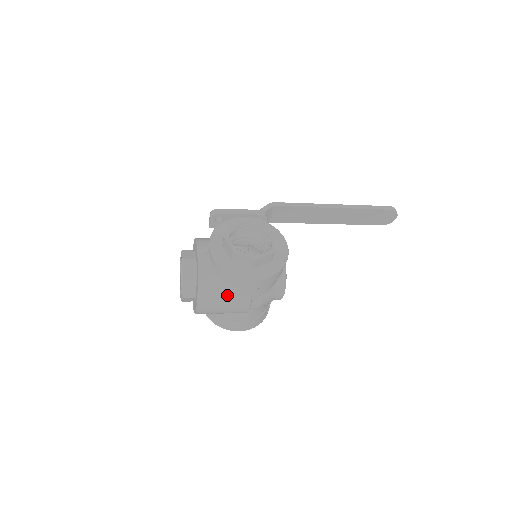
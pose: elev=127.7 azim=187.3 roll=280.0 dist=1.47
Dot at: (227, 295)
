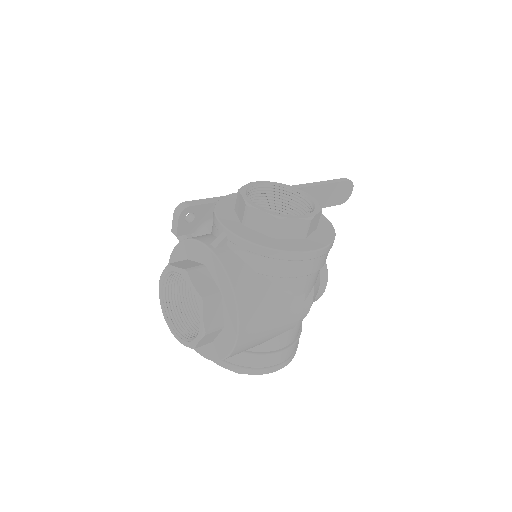
Dot at: (275, 300)
